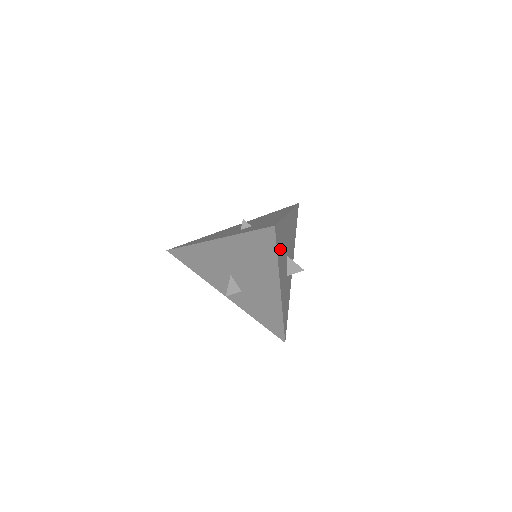
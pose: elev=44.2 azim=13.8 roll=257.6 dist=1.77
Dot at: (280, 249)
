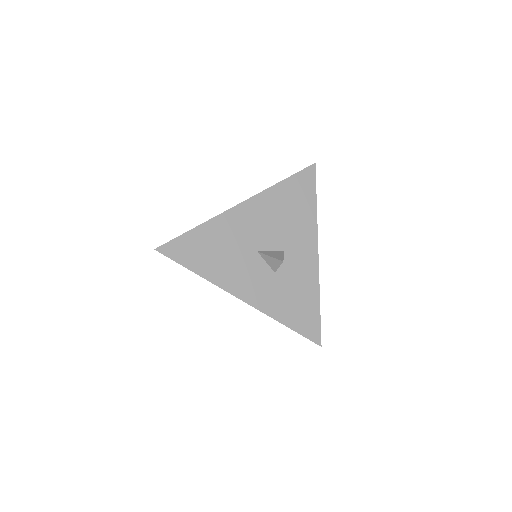
Dot at: (207, 259)
